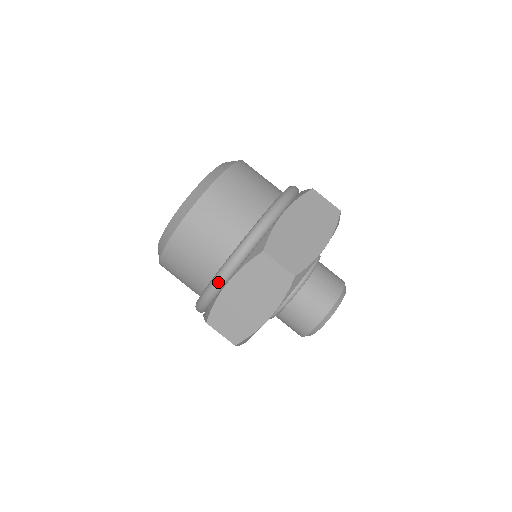
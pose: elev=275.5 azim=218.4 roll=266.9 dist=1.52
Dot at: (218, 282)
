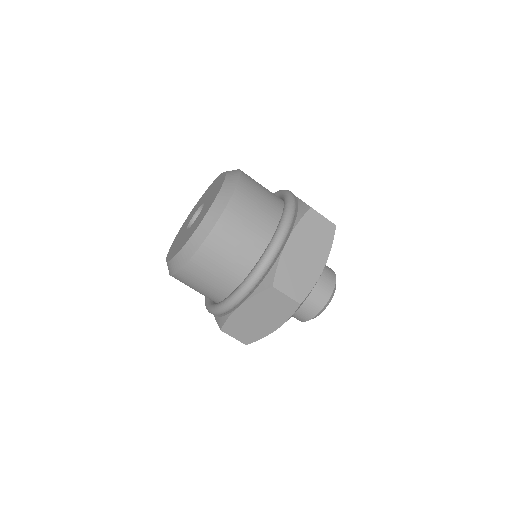
Dot at: (231, 305)
